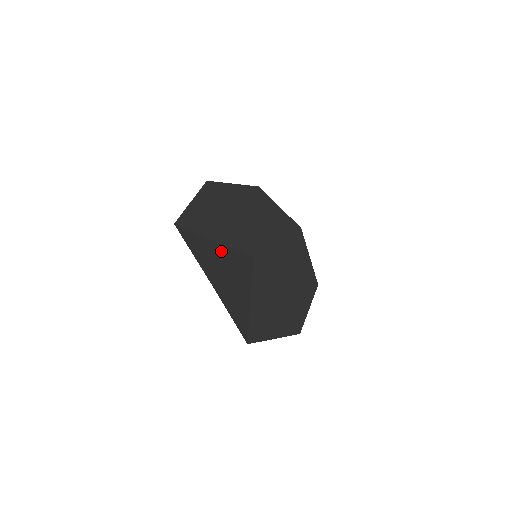
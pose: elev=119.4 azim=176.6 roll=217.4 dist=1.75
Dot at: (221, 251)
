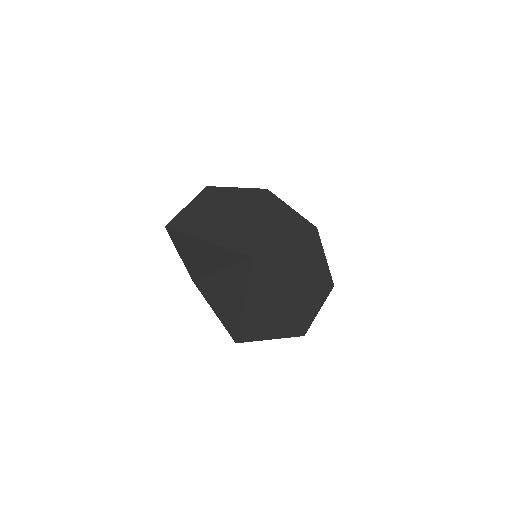
Dot at: (214, 251)
